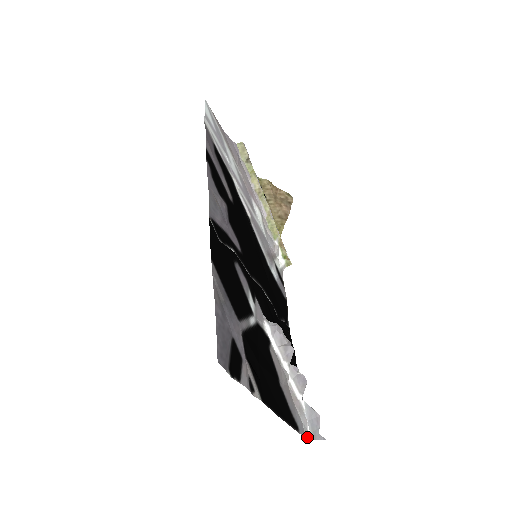
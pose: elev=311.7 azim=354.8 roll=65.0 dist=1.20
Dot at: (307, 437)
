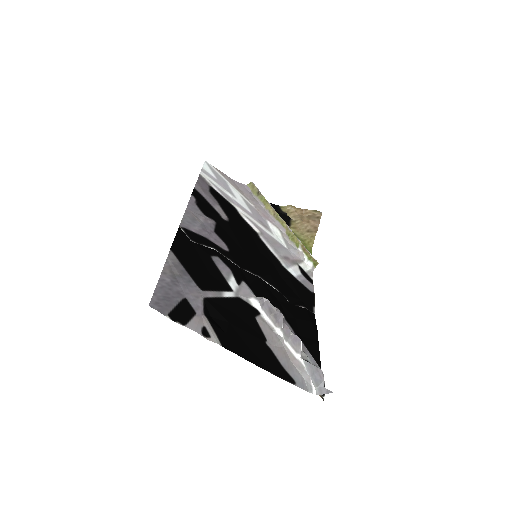
Dot at: (311, 392)
